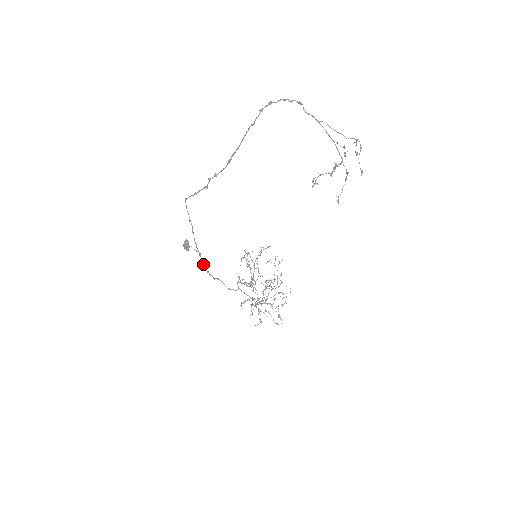
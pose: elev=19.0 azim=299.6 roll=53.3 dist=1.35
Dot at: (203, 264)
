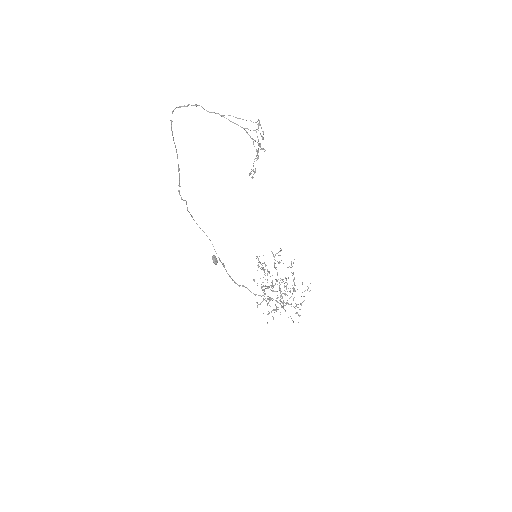
Dot at: (228, 274)
